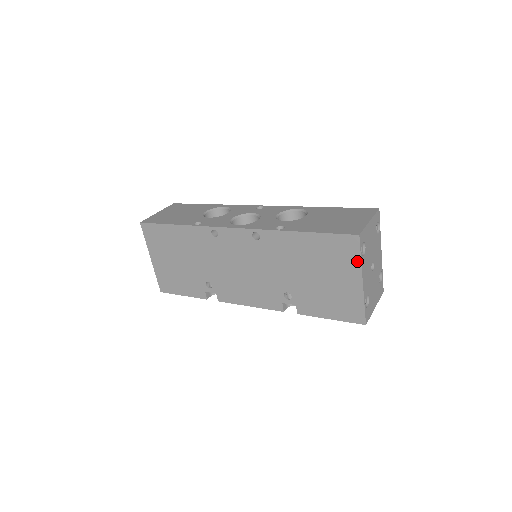
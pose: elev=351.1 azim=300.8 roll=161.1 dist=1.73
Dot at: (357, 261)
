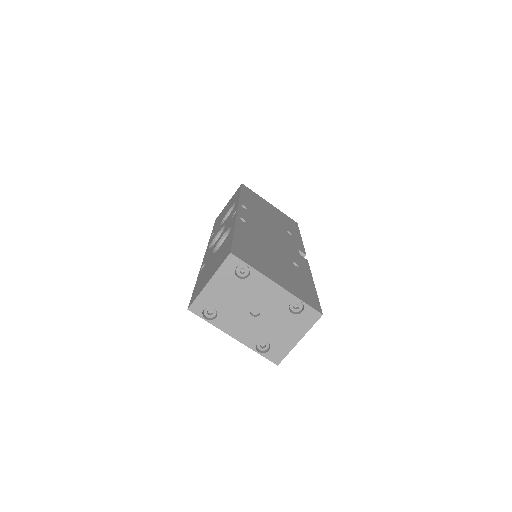
Dot at: (213, 323)
